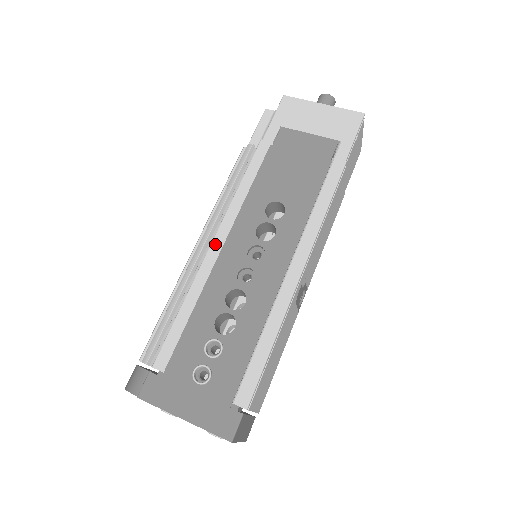
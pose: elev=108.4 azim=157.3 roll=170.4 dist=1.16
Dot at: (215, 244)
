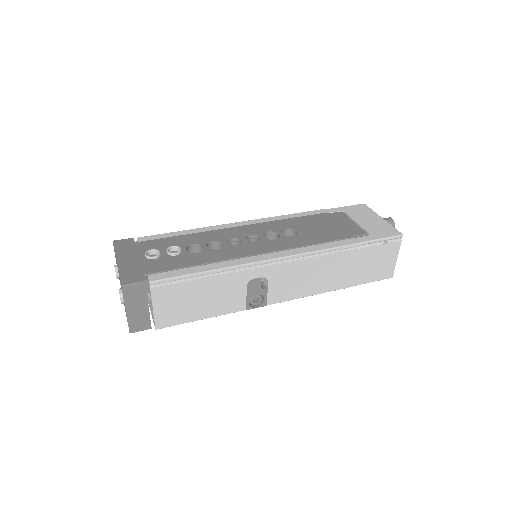
Dot at: (239, 223)
